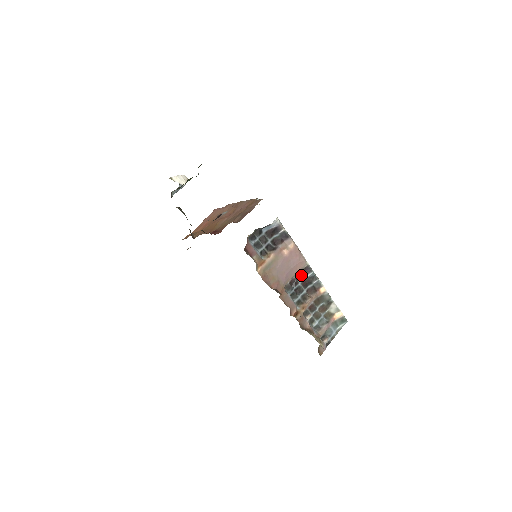
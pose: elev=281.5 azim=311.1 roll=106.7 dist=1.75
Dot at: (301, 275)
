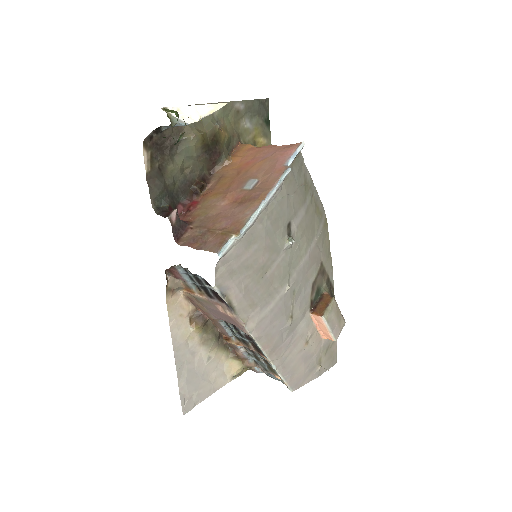
Dot at: occluded
